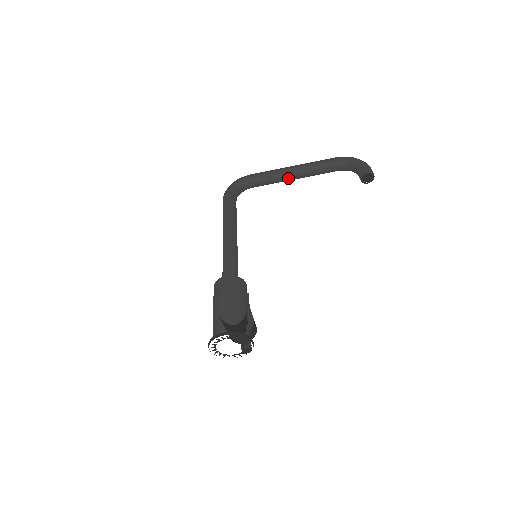
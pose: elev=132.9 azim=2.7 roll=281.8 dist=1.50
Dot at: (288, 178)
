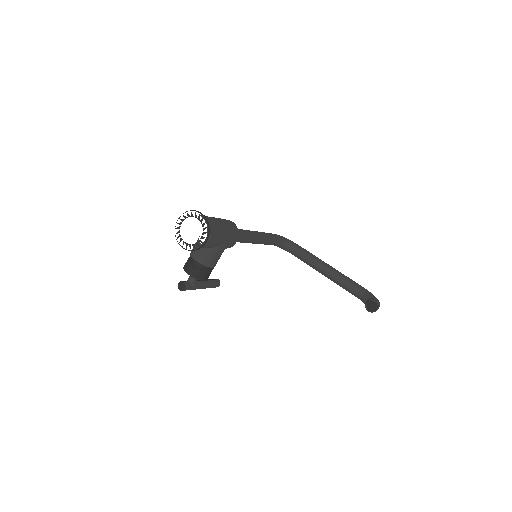
Dot at: (320, 268)
